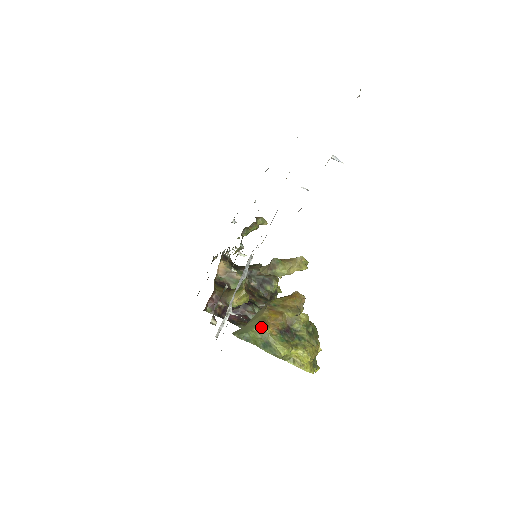
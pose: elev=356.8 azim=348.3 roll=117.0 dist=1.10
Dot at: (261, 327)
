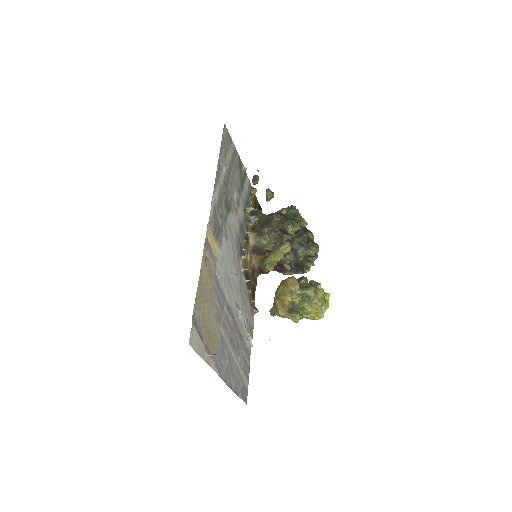
Dot at: (278, 313)
